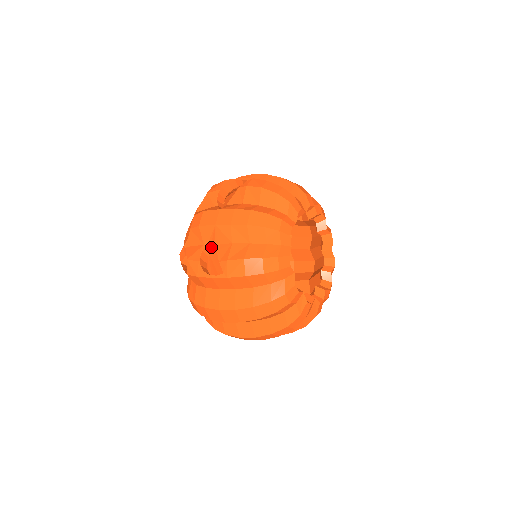
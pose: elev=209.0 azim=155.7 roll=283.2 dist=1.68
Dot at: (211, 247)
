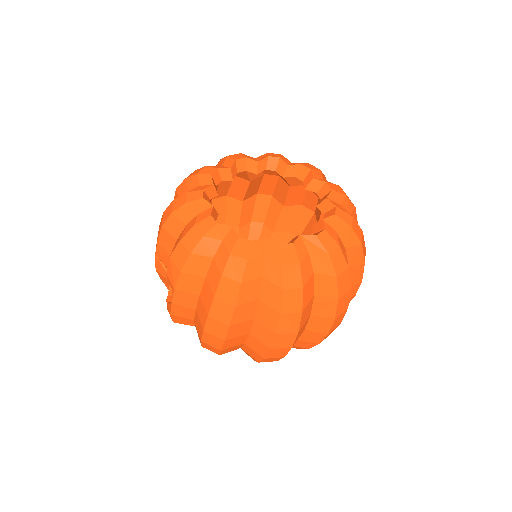
Dot at: occluded
